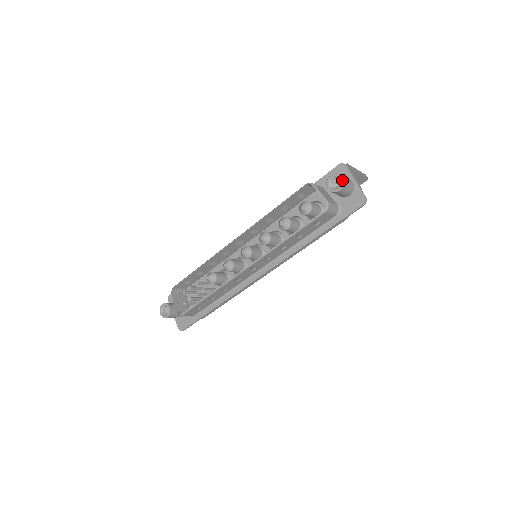
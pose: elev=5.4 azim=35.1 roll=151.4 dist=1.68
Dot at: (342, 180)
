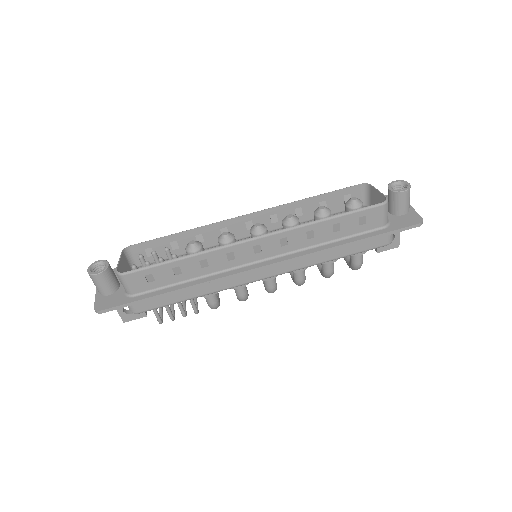
Dot at: (409, 184)
